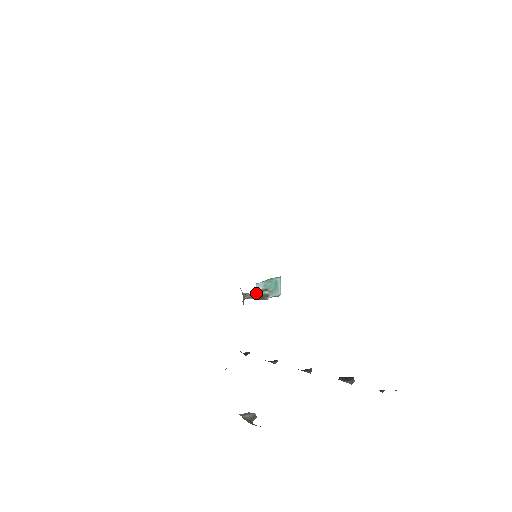
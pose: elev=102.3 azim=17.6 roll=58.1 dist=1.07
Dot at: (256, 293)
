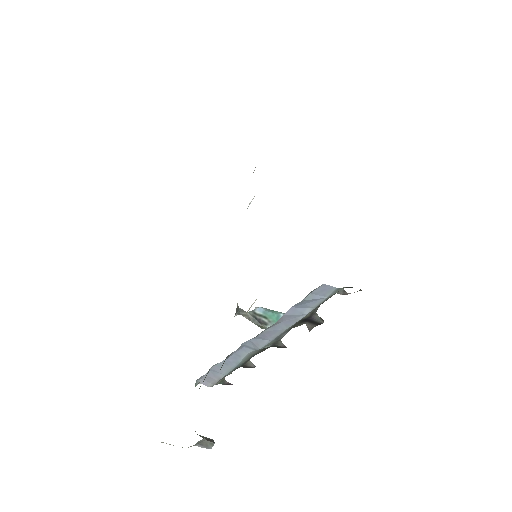
Dot at: (253, 315)
